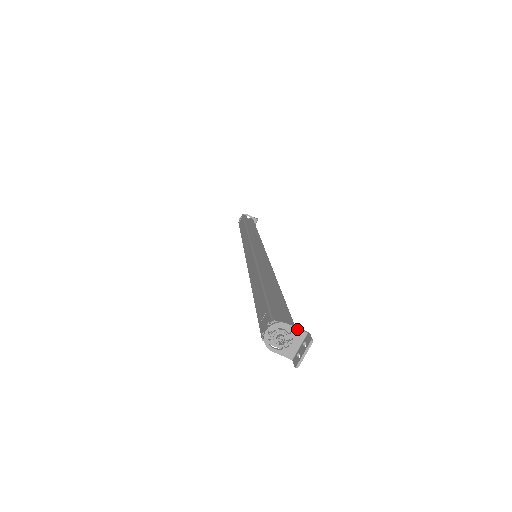
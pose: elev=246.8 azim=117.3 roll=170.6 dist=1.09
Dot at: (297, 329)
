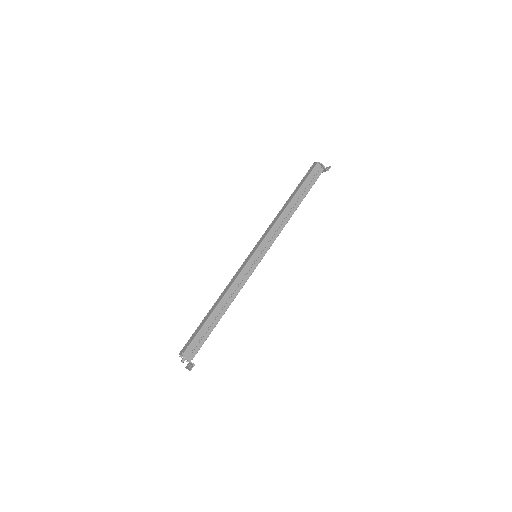
Dot at: (190, 362)
